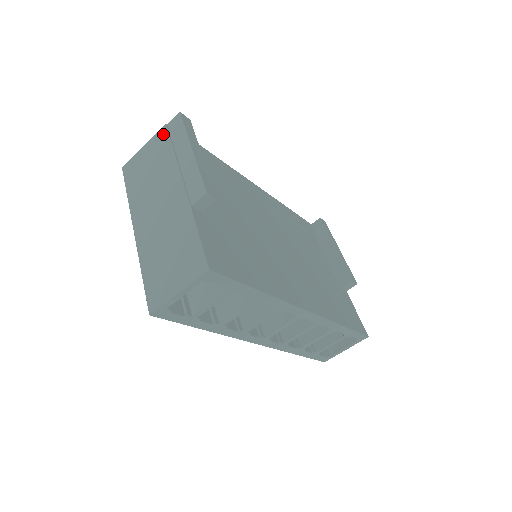
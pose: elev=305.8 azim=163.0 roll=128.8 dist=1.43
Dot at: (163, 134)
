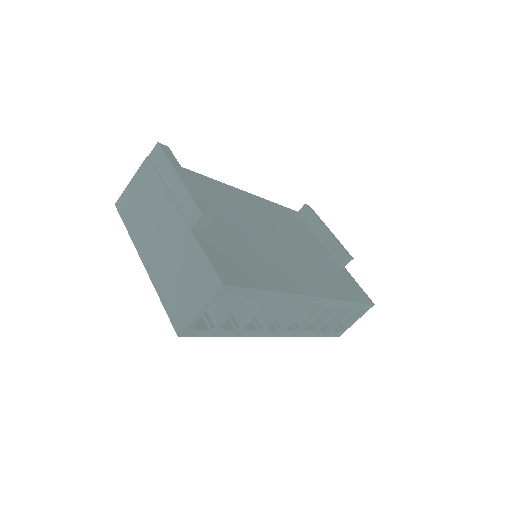
Dot at: (147, 166)
